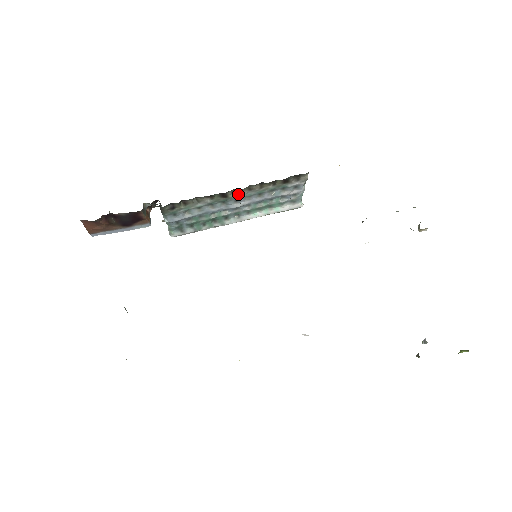
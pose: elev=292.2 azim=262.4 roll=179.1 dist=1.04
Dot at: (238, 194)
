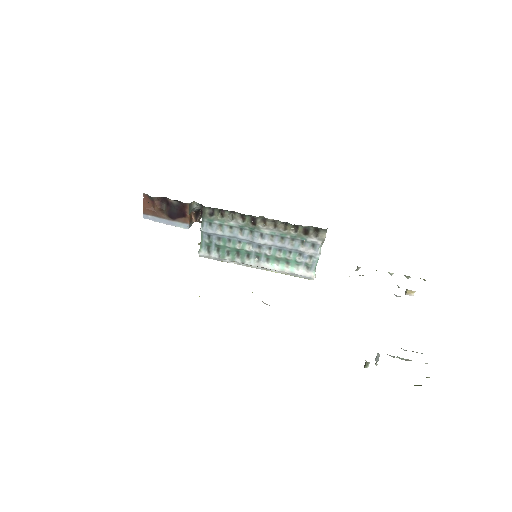
Dot at: (265, 226)
